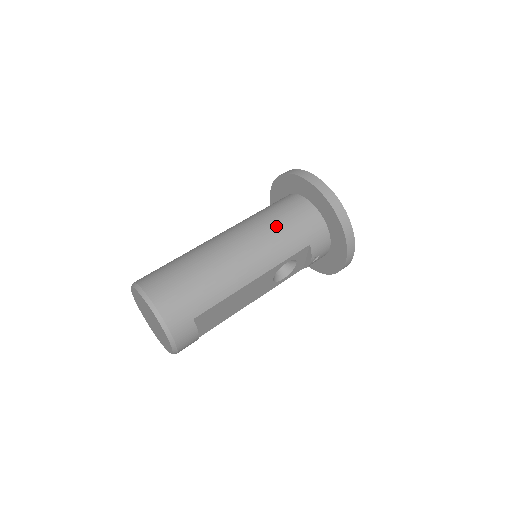
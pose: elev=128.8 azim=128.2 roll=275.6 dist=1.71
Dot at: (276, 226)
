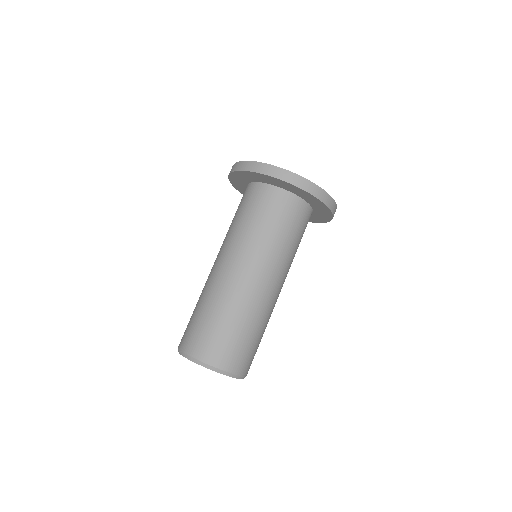
Dot at: (286, 243)
